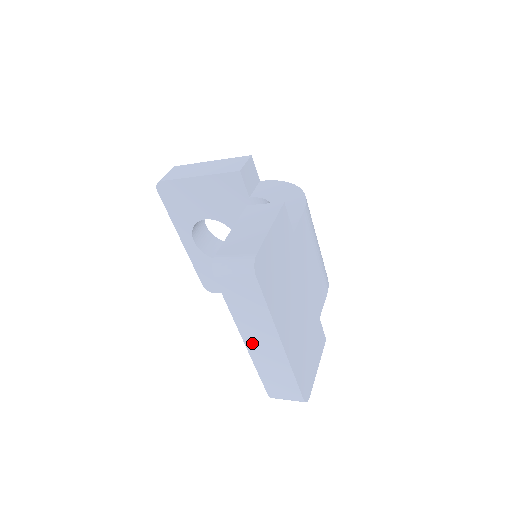
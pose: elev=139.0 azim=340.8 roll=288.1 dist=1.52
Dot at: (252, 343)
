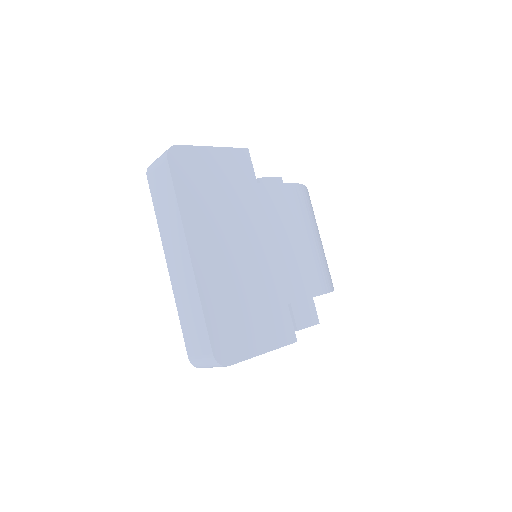
Dot at: (172, 263)
